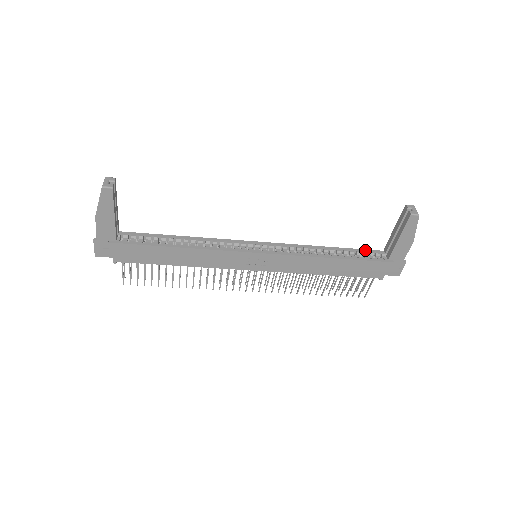
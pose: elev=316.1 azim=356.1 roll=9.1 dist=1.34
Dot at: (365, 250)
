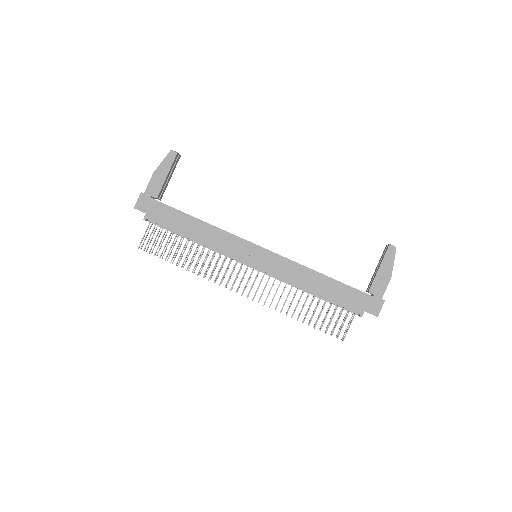
Dot at: occluded
